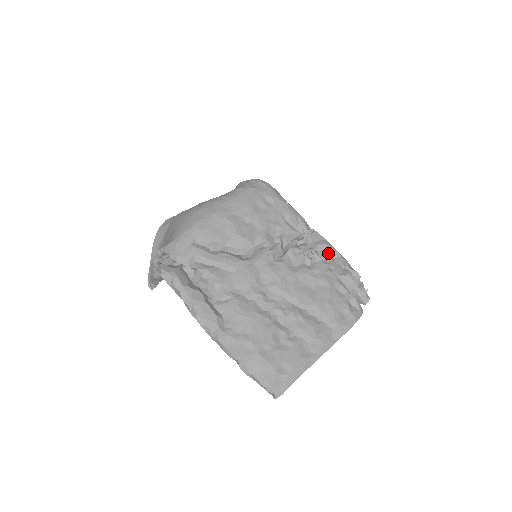
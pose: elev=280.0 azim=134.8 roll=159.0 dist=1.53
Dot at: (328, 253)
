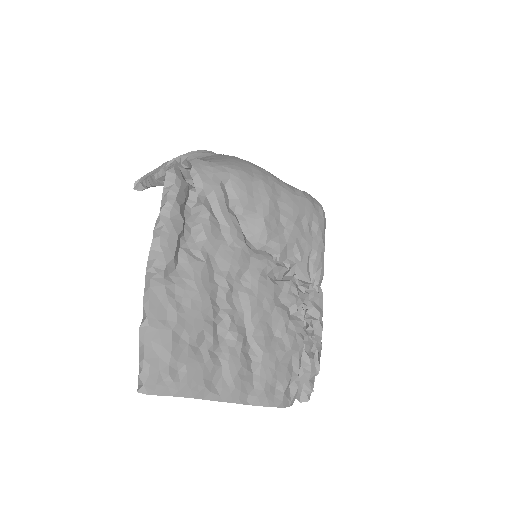
Dot at: (314, 323)
